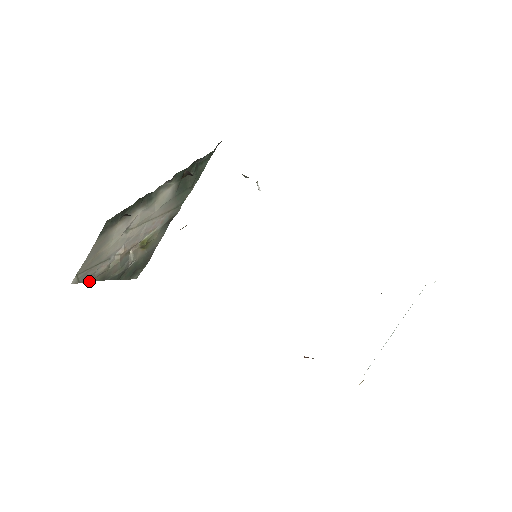
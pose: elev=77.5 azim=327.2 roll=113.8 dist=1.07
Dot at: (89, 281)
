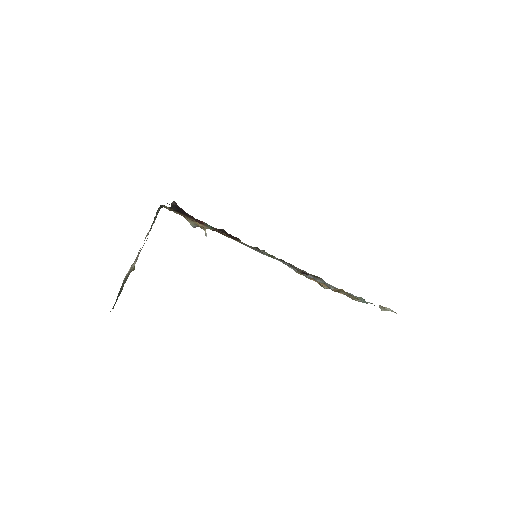
Dot at: (126, 276)
